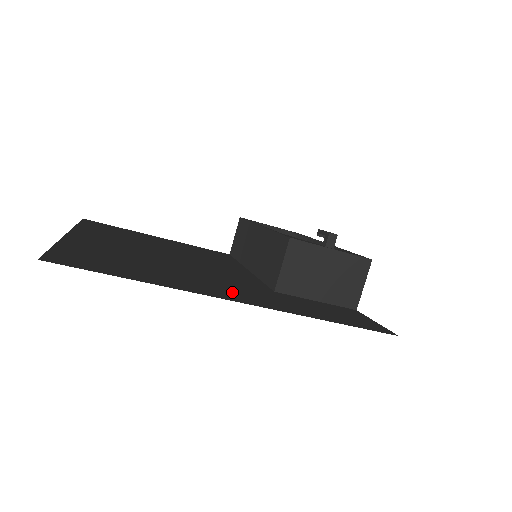
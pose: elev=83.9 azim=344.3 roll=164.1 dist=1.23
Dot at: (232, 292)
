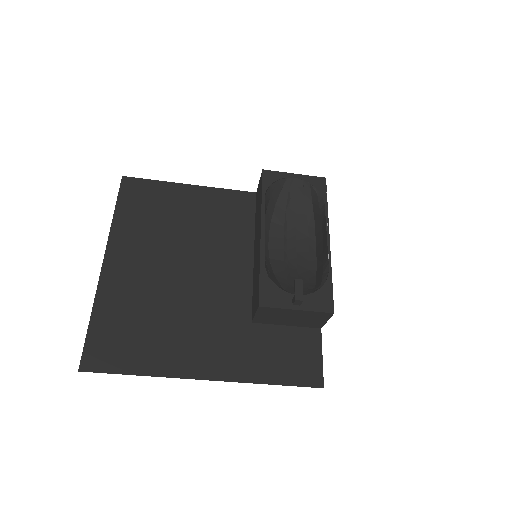
Dot at: (207, 354)
